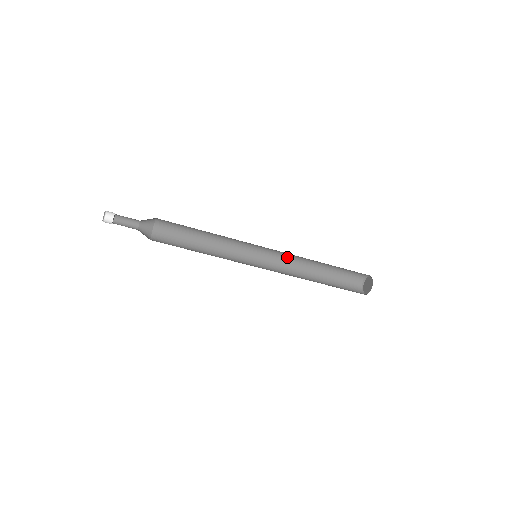
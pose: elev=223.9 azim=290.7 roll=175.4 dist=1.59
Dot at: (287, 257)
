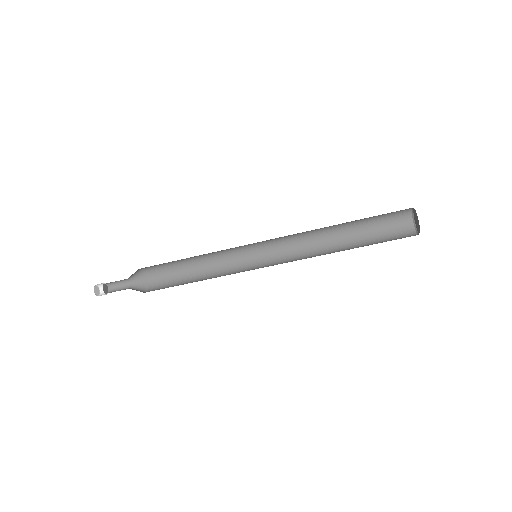
Dot at: (294, 234)
